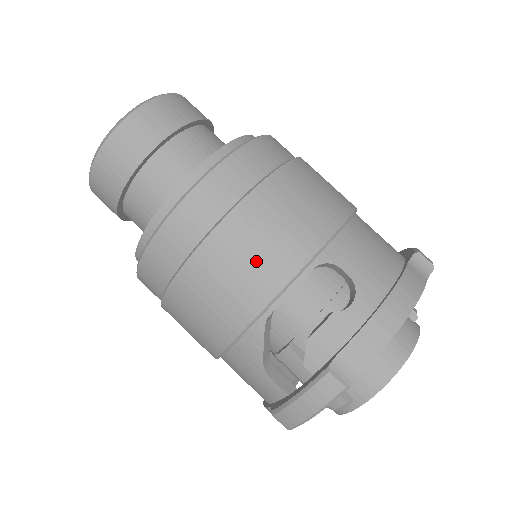
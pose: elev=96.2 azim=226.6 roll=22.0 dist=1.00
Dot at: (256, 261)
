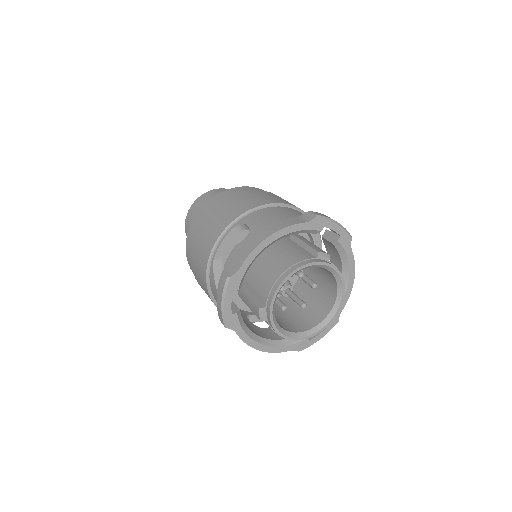
Dot at: (209, 233)
